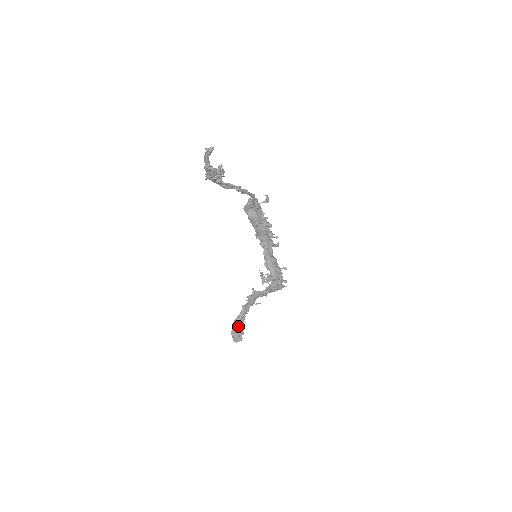
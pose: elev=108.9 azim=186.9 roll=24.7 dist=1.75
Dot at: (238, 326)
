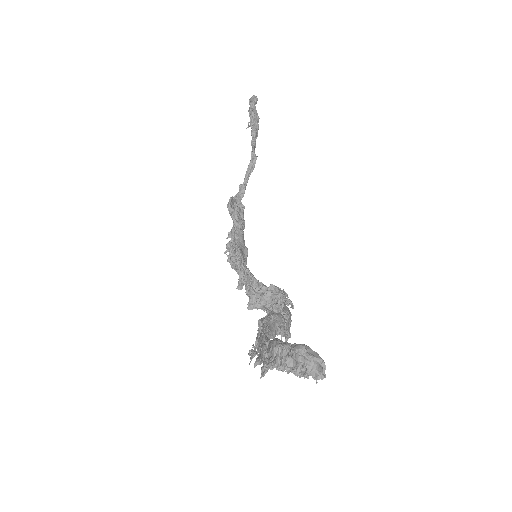
Dot at: occluded
